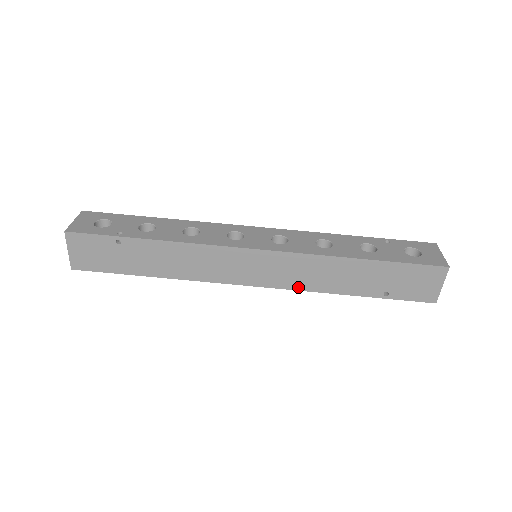
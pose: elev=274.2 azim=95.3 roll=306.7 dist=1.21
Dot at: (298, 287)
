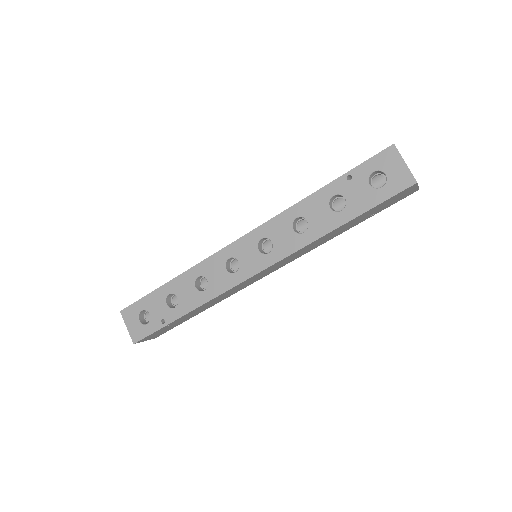
Dot at: (303, 254)
